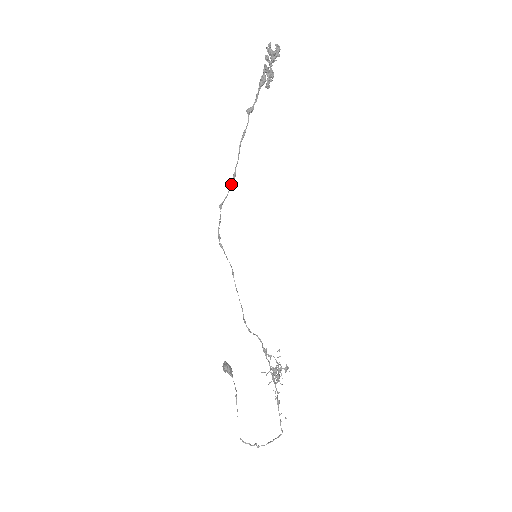
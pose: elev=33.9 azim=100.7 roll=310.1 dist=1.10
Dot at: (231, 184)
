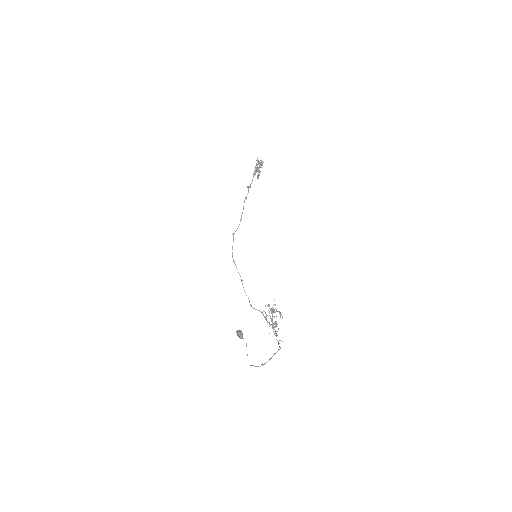
Dot at: occluded
